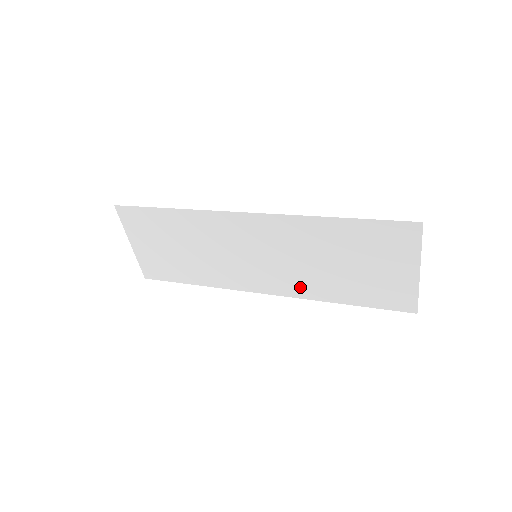
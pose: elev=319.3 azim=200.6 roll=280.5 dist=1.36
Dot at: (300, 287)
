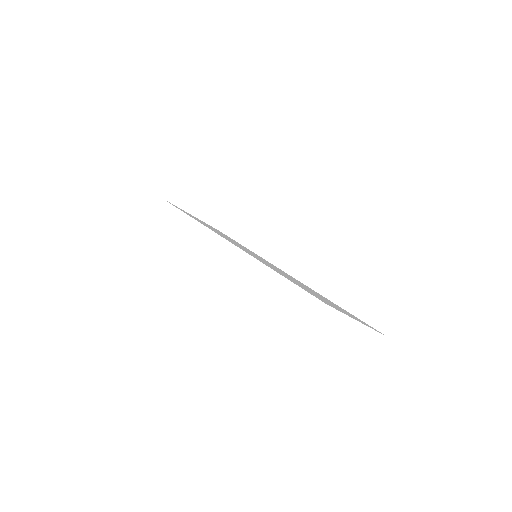
Dot at: occluded
